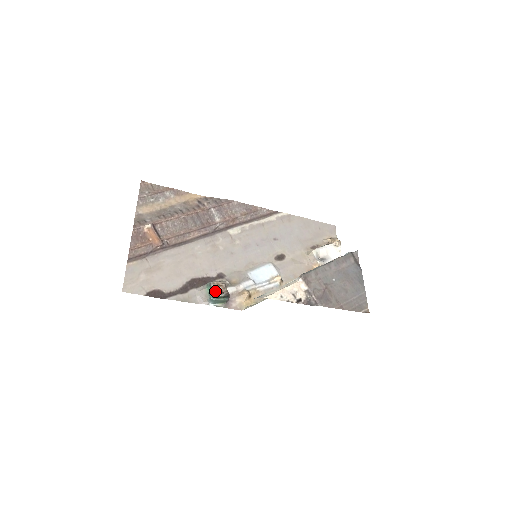
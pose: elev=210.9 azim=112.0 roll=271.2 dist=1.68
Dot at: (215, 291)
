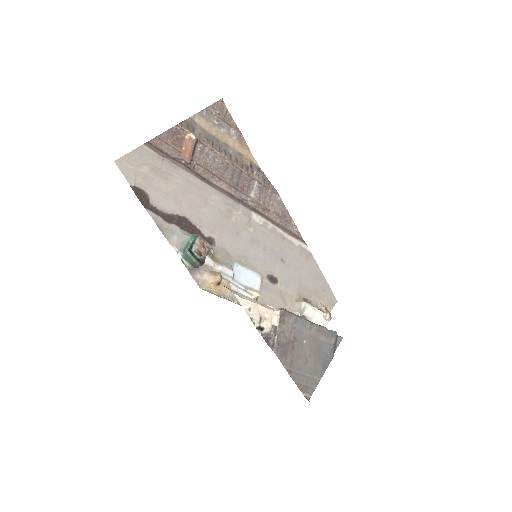
Dot at: (196, 246)
